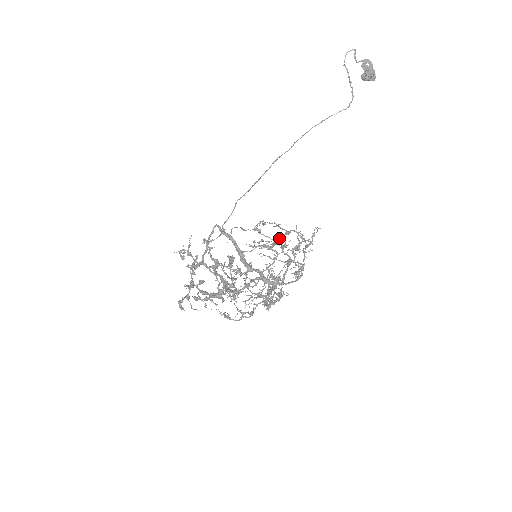
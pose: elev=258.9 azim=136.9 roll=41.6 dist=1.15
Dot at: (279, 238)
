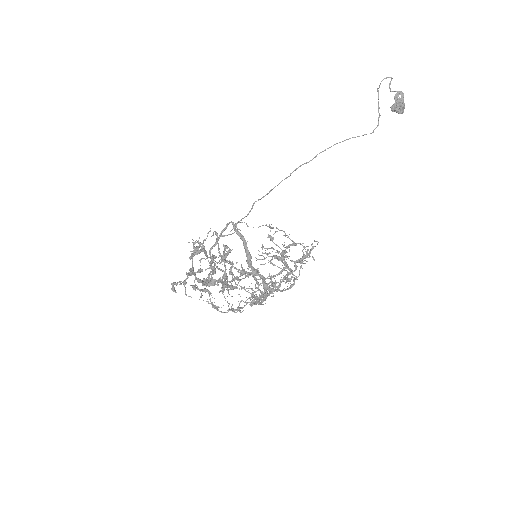
Dot at: occluded
